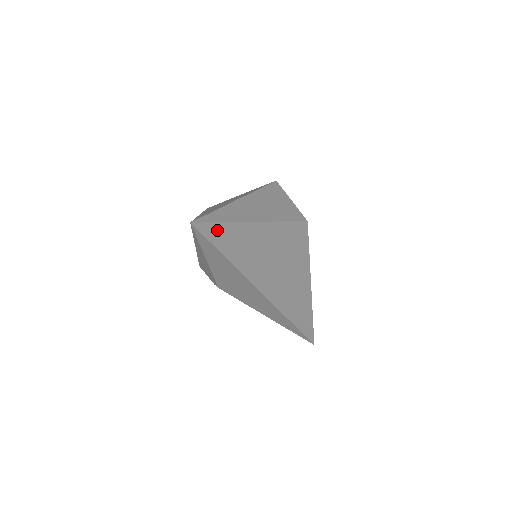
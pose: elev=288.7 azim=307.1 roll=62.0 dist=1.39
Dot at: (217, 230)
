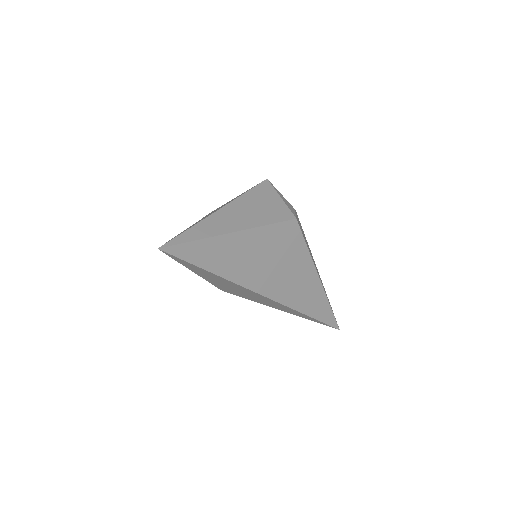
Dot at: (190, 249)
